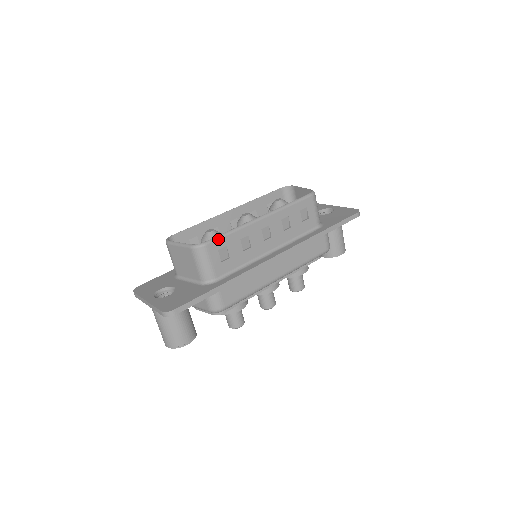
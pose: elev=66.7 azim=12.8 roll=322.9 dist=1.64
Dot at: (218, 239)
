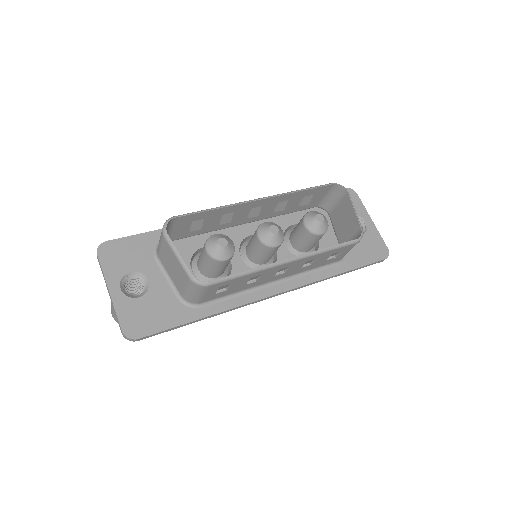
Dot at: (226, 280)
